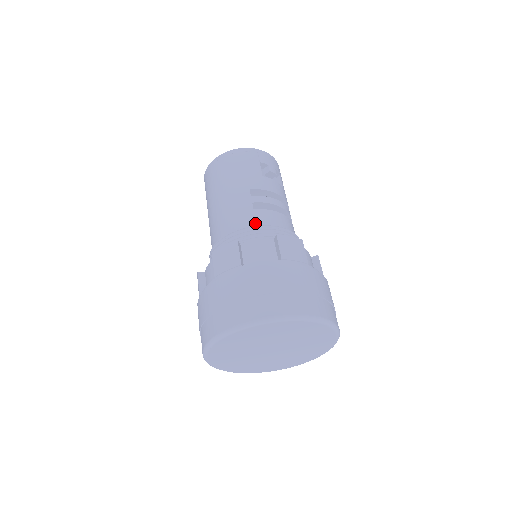
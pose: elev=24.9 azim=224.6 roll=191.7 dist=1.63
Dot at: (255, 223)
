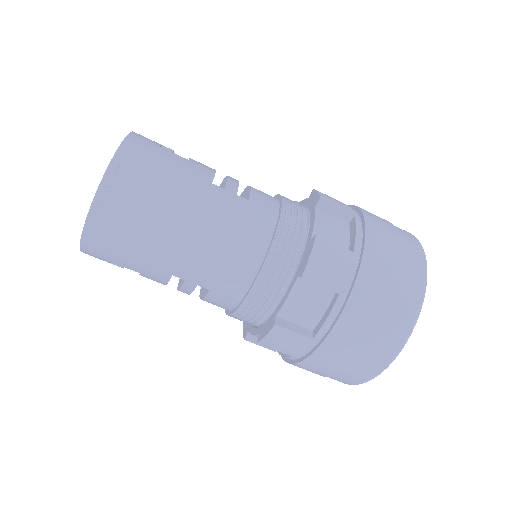
Dot at: (272, 211)
